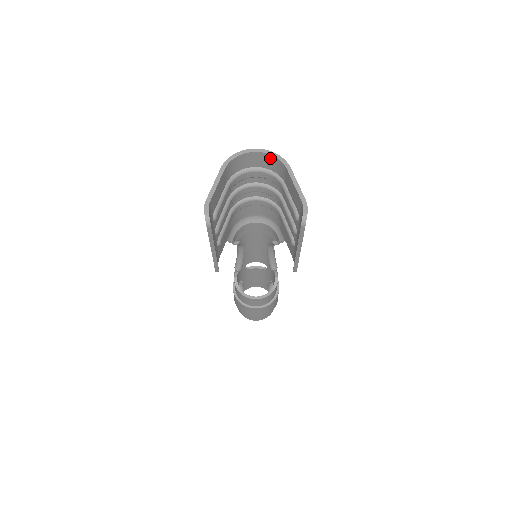
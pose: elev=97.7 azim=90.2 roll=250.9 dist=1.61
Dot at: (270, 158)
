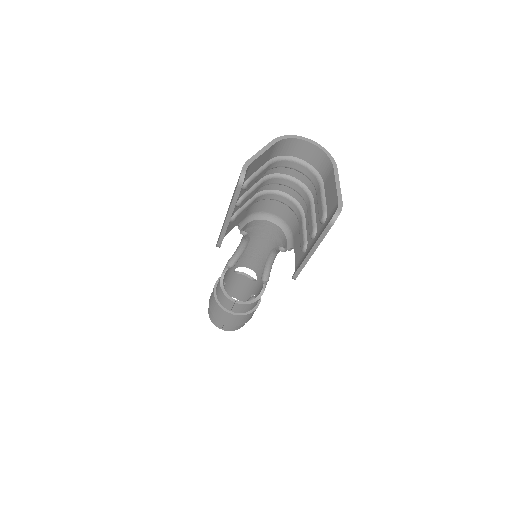
Dot at: (320, 154)
